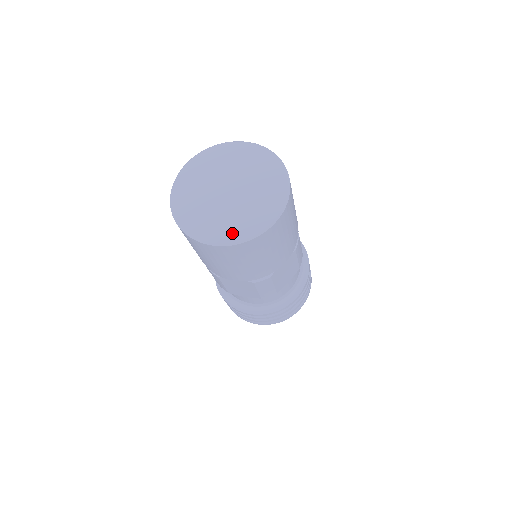
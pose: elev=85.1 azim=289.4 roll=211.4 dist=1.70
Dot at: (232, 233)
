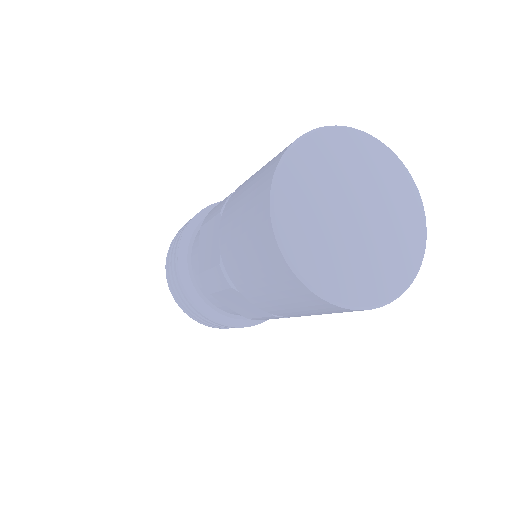
Dot at: (405, 268)
